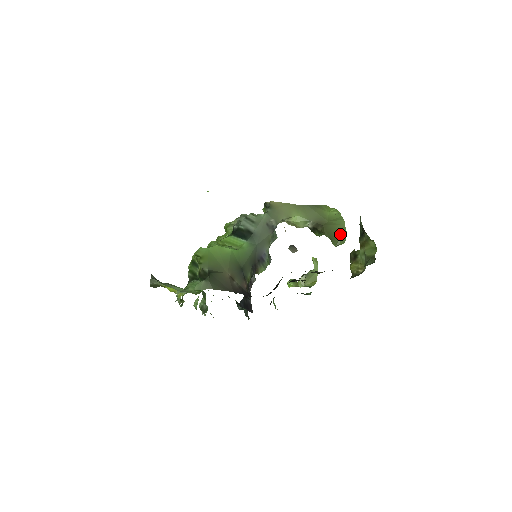
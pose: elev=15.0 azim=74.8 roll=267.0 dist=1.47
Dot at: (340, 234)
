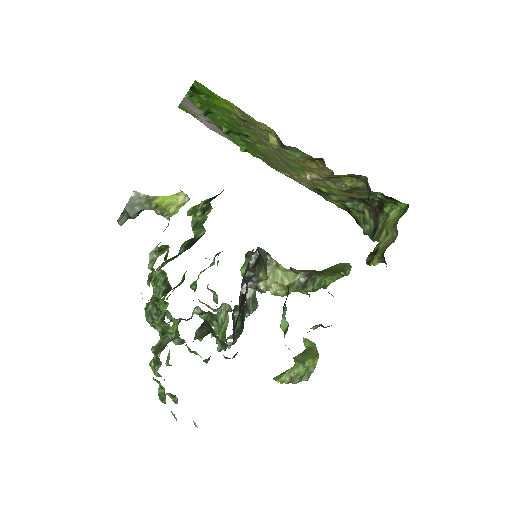
Dot at: (342, 267)
